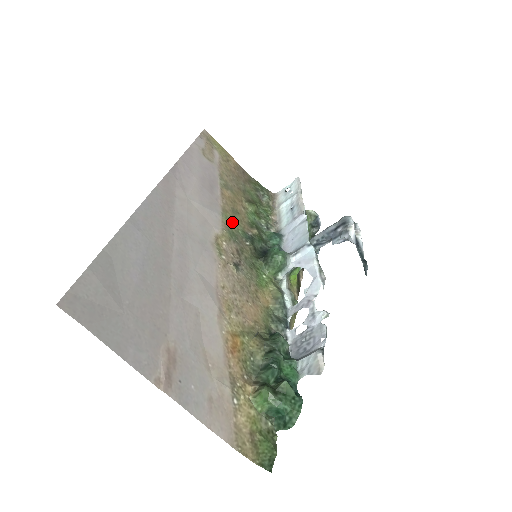
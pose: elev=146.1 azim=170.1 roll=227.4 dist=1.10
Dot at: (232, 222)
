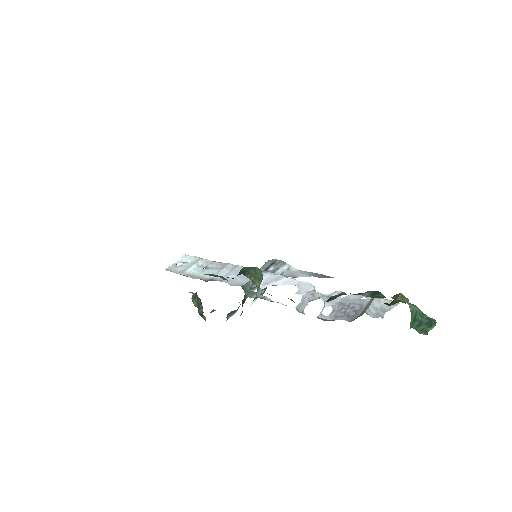
Dot at: occluded
